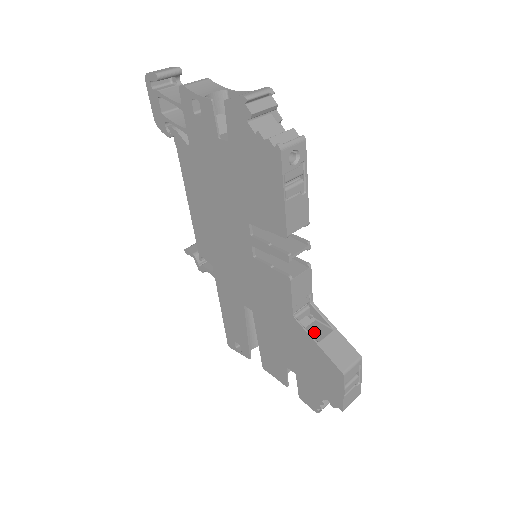
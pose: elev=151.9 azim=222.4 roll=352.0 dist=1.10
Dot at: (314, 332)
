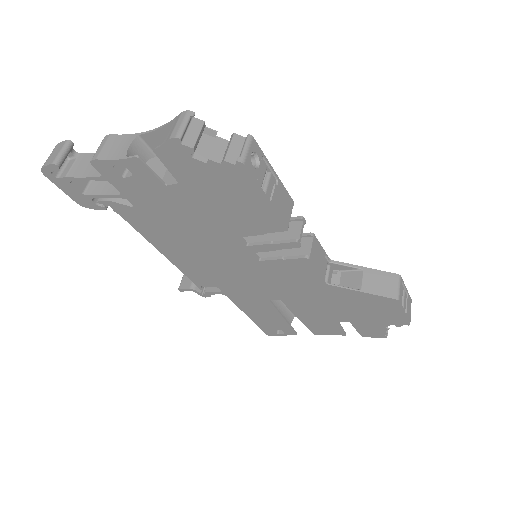
Dot at: (350, 283)
